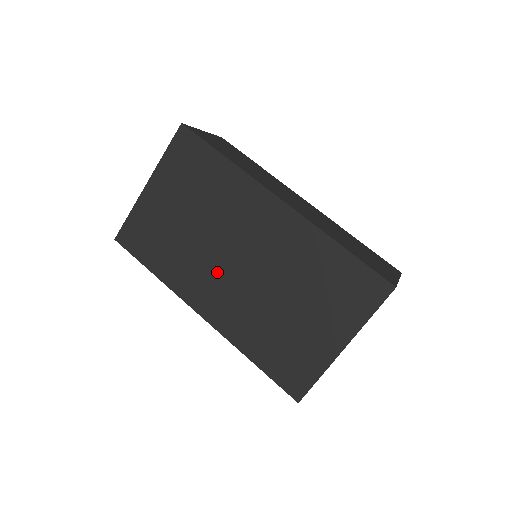
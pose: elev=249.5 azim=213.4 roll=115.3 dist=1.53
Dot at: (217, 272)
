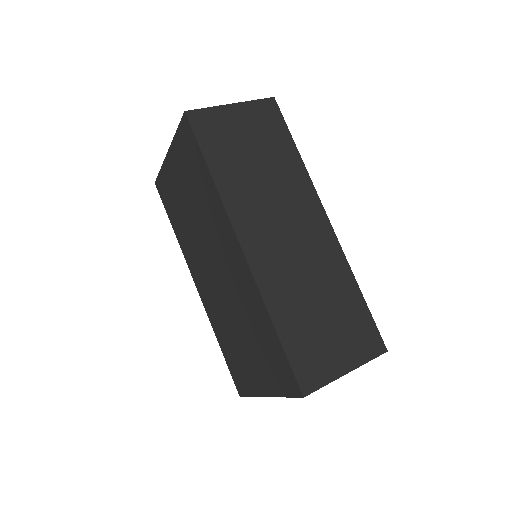
Dot at: (204, 265)
